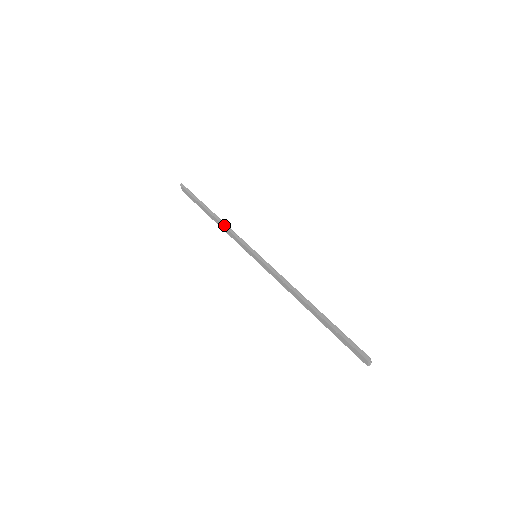
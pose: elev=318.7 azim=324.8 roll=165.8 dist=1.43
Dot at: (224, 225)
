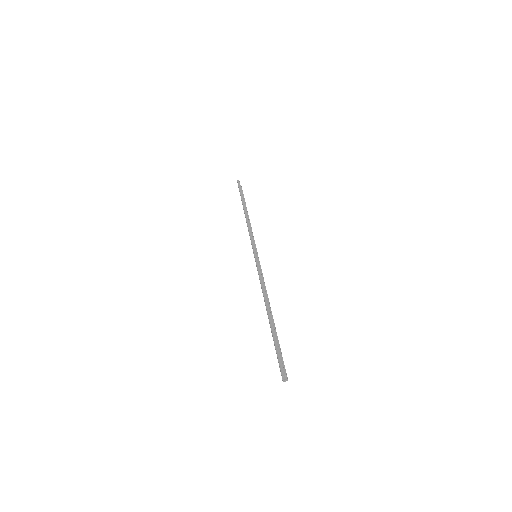
Dot at: (247, 222)
